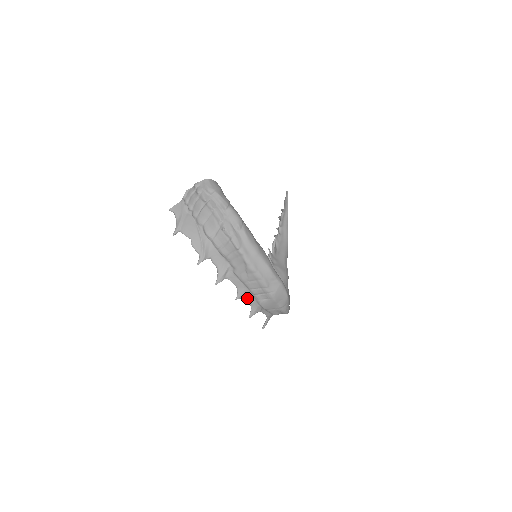
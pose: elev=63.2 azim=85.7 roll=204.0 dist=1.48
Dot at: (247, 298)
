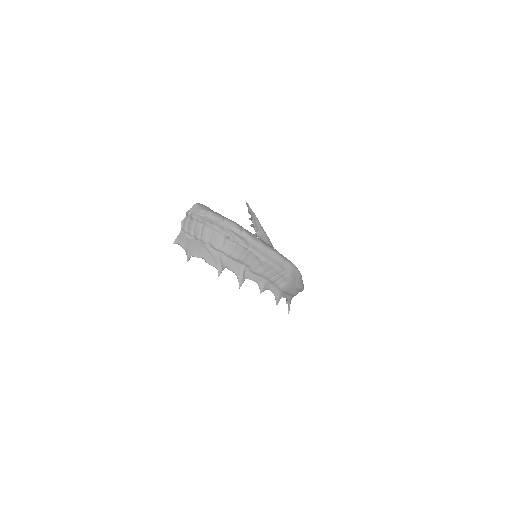
Dot at: (269, 289)
